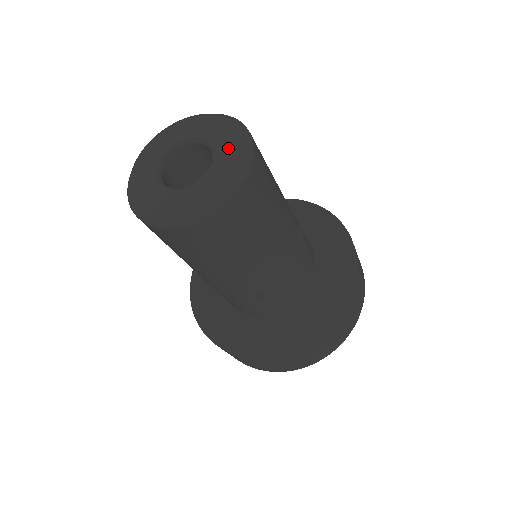
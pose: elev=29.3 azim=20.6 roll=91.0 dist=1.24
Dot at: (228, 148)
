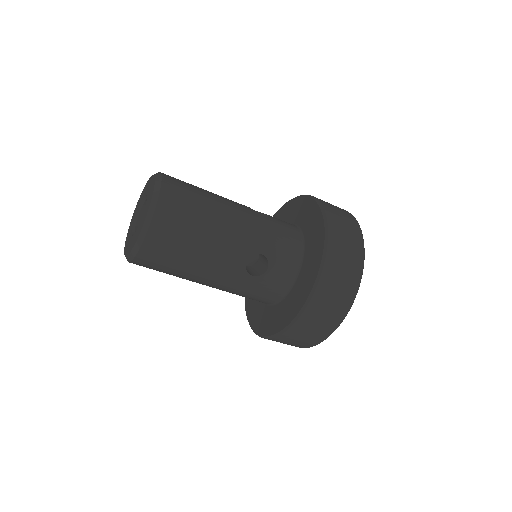
Dot at: (150, 185)
